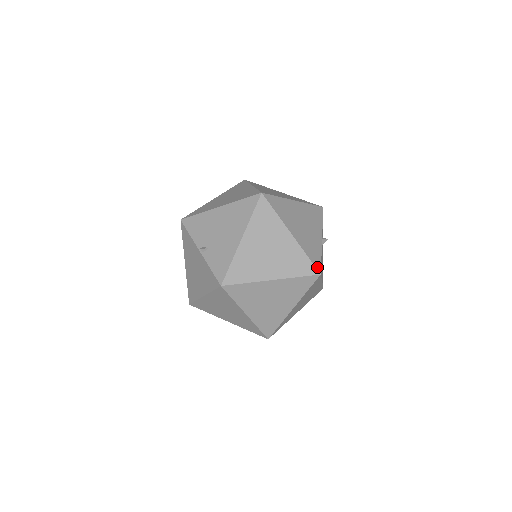
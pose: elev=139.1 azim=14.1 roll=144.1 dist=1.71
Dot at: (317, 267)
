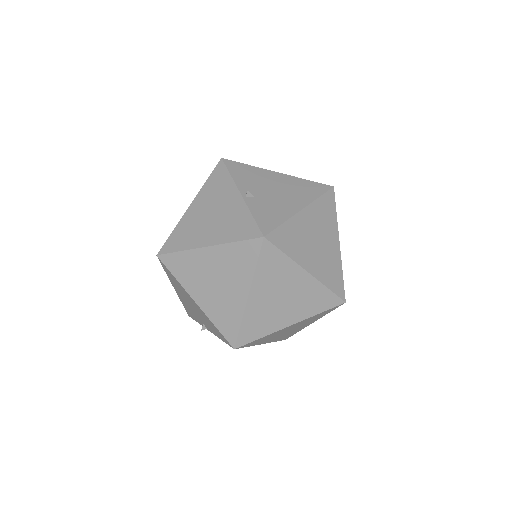
Dot at: occluded
